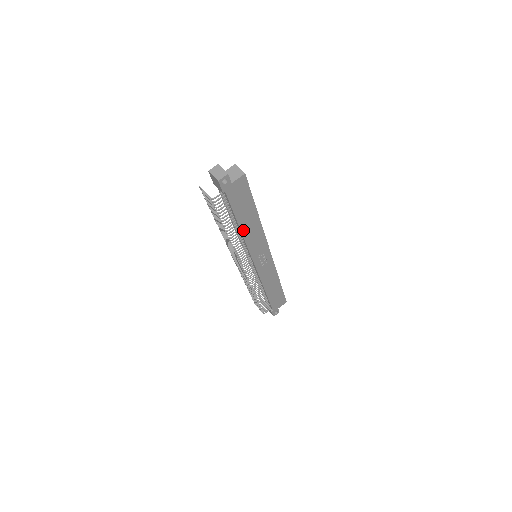
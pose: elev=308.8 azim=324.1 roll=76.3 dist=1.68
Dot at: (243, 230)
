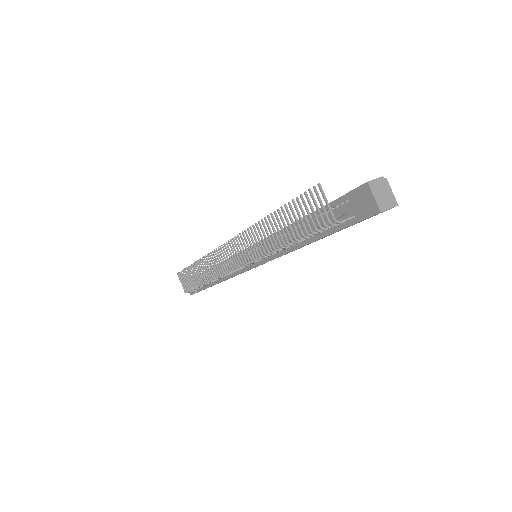
Dot at: (299, 247)
